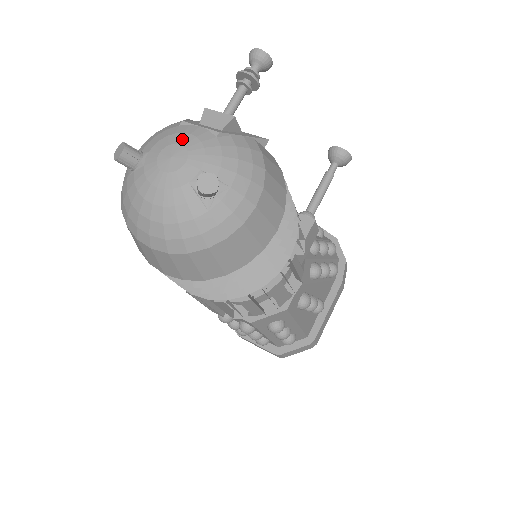
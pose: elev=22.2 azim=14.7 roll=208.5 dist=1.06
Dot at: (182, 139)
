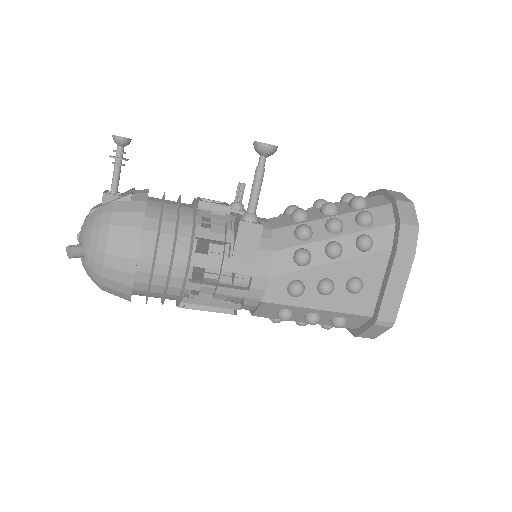
Dot at: occluded
